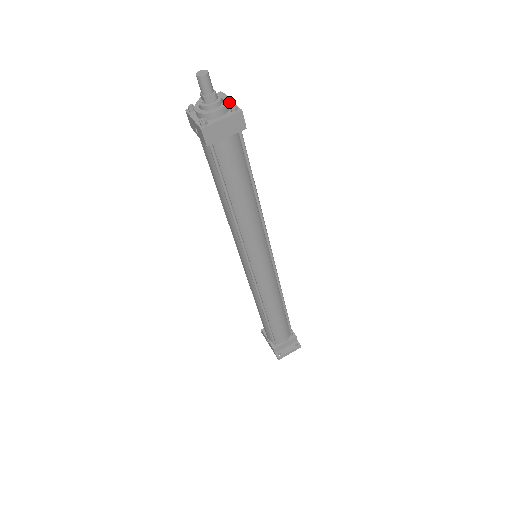
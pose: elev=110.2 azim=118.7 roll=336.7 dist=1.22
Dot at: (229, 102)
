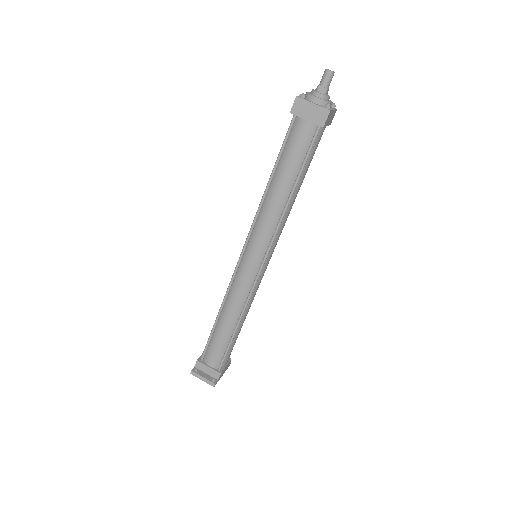
Dot at: (331, 108)
